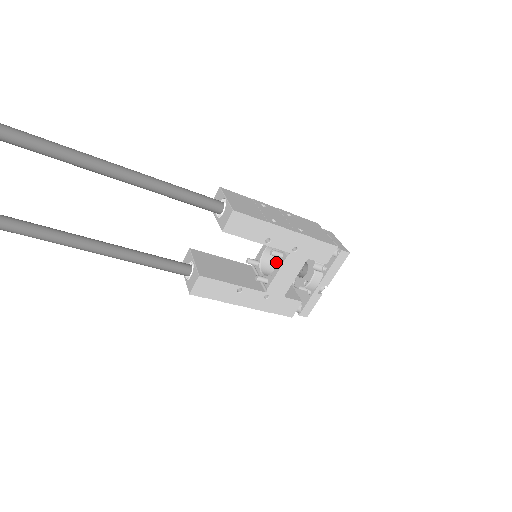
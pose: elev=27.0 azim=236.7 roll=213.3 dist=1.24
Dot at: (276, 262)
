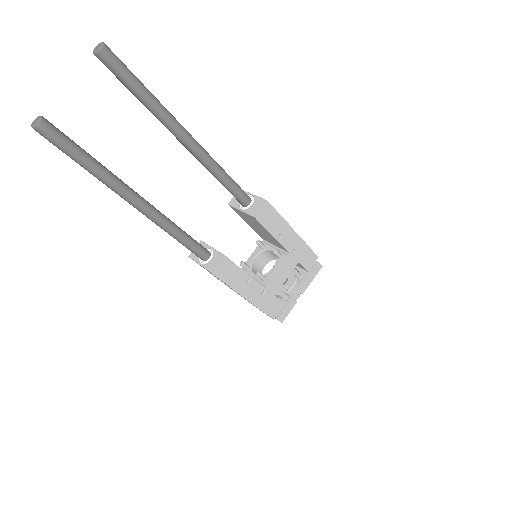
Dot at: (260, 270)
